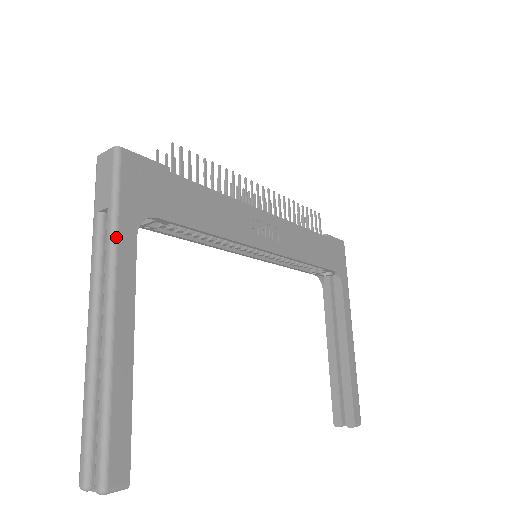
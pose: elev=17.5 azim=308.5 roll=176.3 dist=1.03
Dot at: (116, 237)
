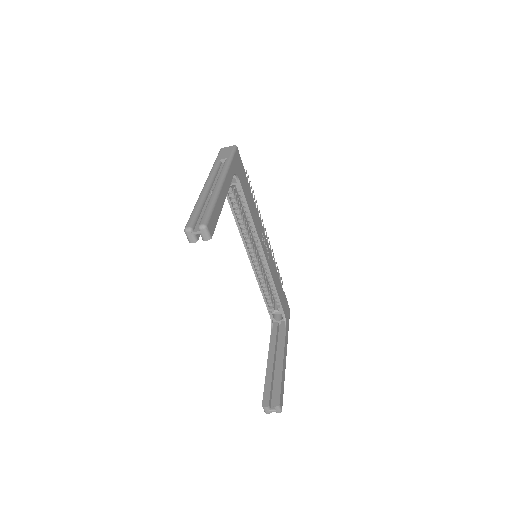
Dot at: (230, 166)
